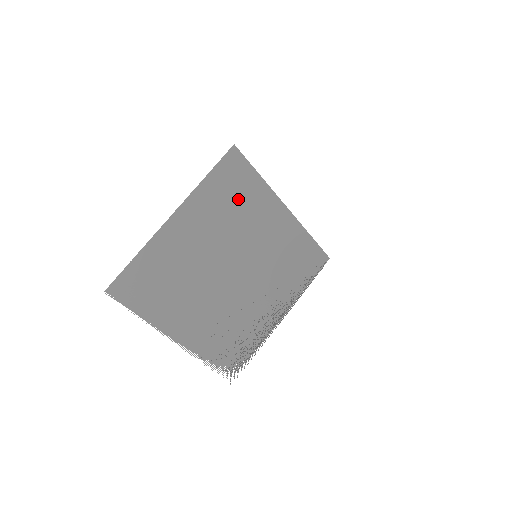
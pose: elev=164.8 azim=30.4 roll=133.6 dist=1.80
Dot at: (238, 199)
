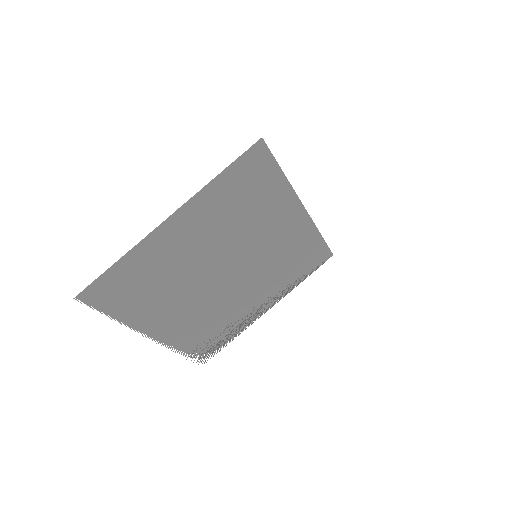
Dot at: (251, 199)
